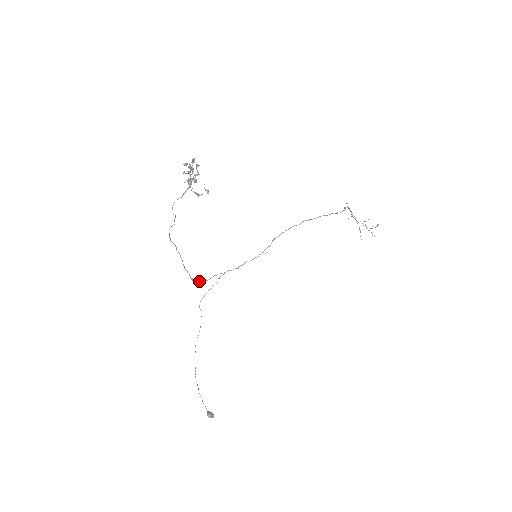
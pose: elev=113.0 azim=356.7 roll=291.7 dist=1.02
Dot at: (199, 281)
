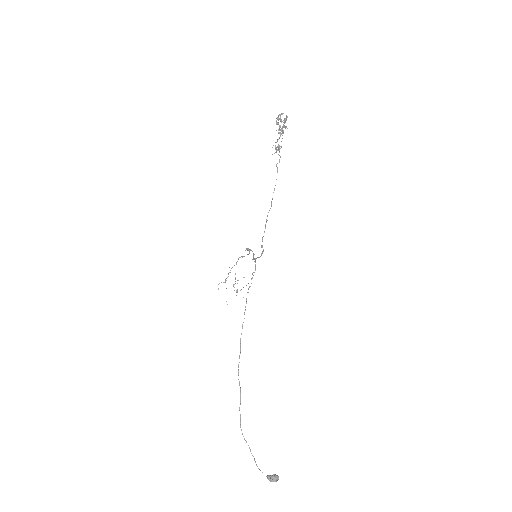
Dot at: (262, 252)
